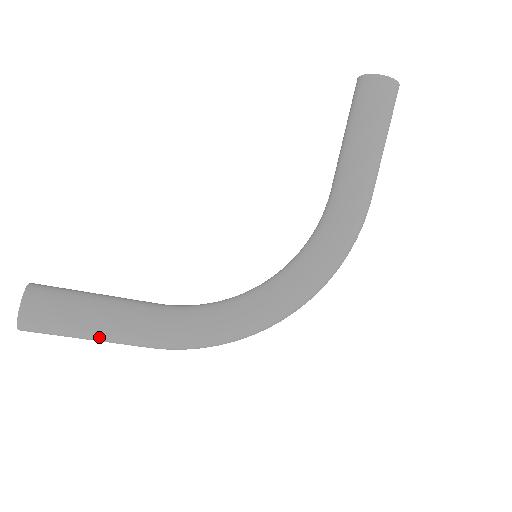
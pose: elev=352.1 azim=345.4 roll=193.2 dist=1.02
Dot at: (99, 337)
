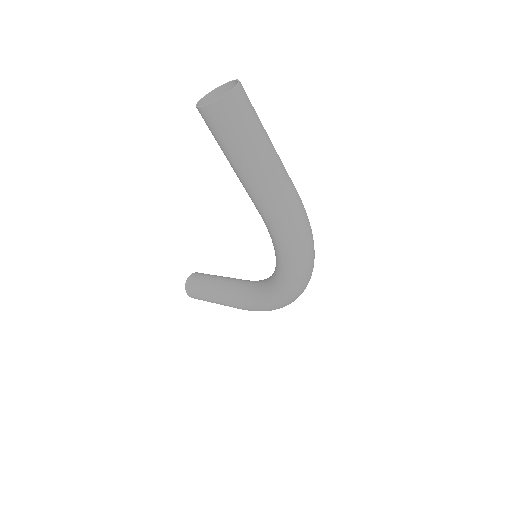
Dot at: (220, 304)
